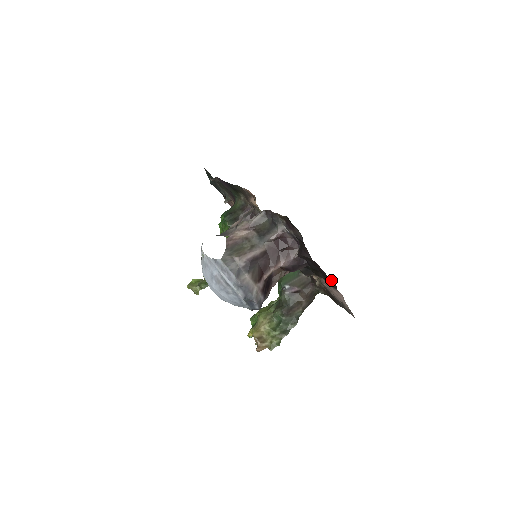
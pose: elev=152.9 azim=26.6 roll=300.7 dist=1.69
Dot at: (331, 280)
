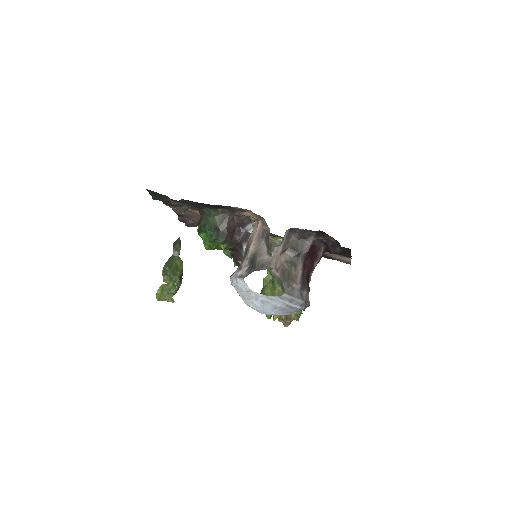
Dot at: (348, 255)
